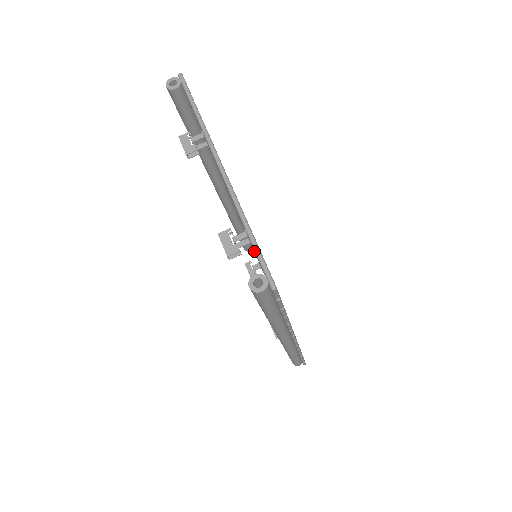
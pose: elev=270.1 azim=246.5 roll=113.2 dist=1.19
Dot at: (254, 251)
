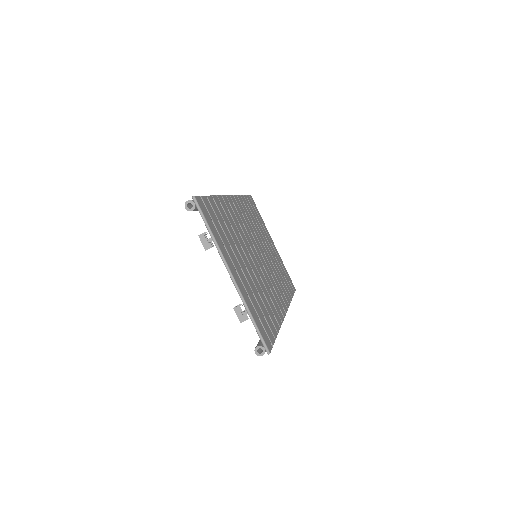
Dot at: occluded
